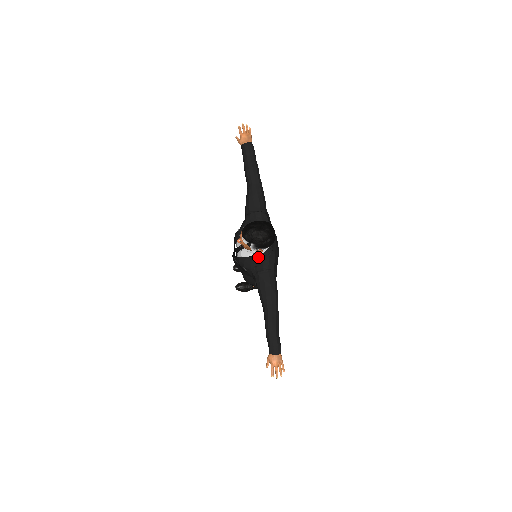
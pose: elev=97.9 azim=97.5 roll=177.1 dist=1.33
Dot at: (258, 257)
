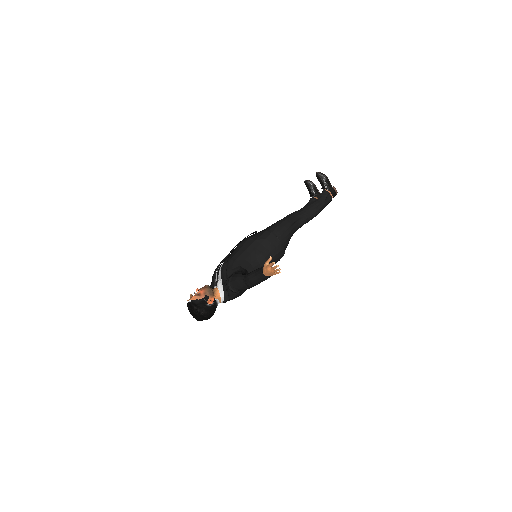
Dot at: occluded
